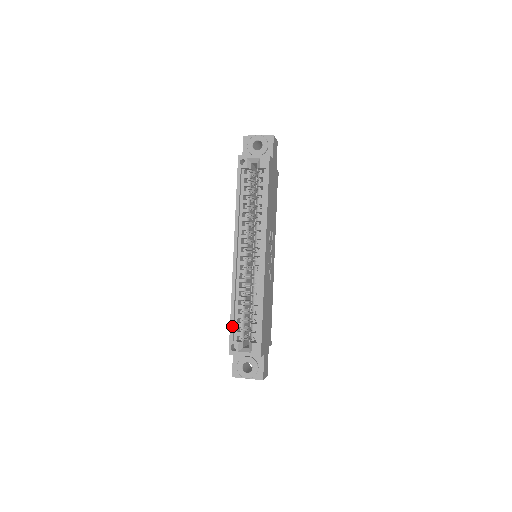
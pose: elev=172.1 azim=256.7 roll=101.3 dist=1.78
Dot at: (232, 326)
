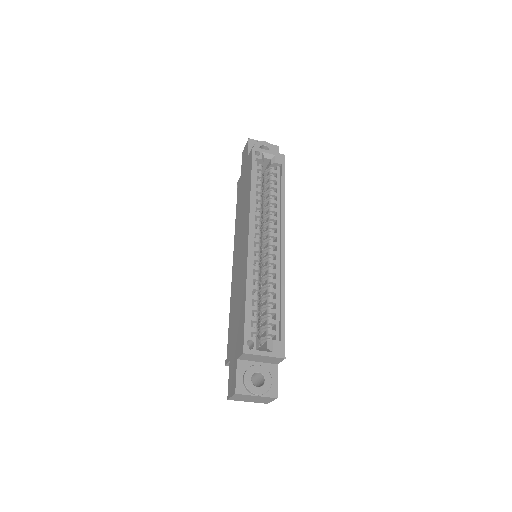
Dot at: (248, 317)
